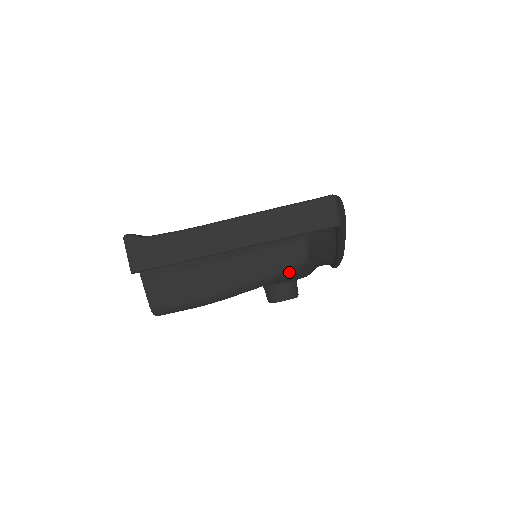
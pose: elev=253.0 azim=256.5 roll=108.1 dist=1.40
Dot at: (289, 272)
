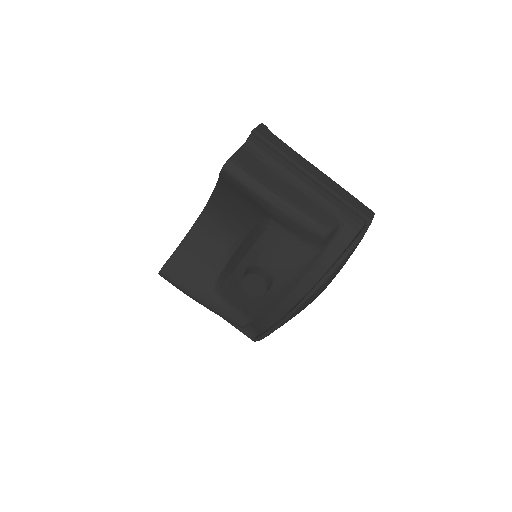
Dot at: (317, 226)
